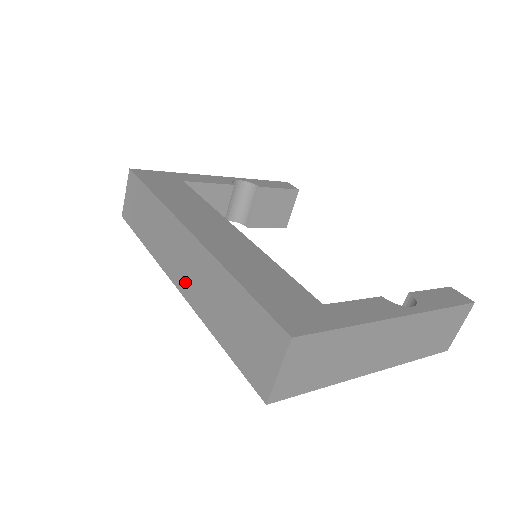
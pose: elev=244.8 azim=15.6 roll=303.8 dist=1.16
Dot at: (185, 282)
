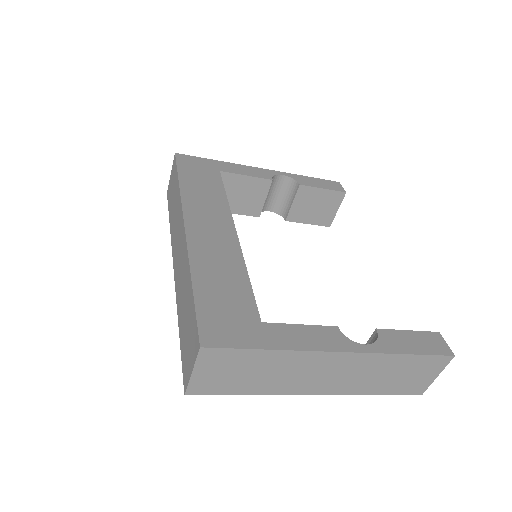
Dot at: (177, 268)
